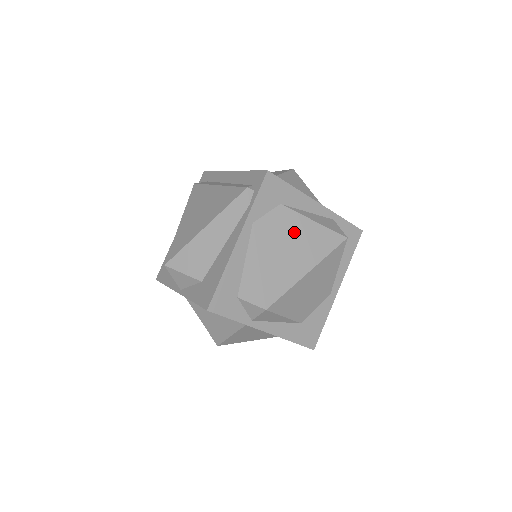
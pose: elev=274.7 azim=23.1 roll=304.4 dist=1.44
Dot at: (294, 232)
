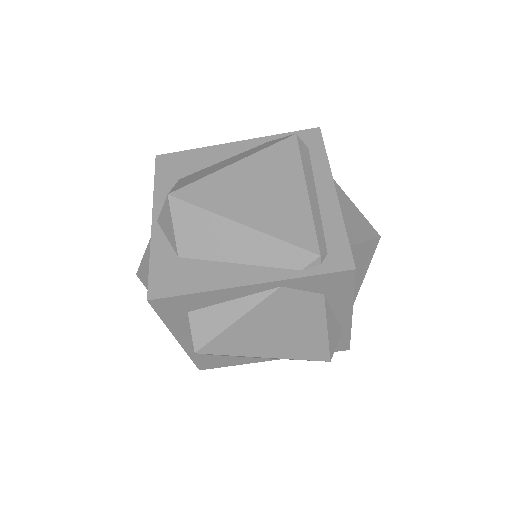
Dot at: (301, 323)
